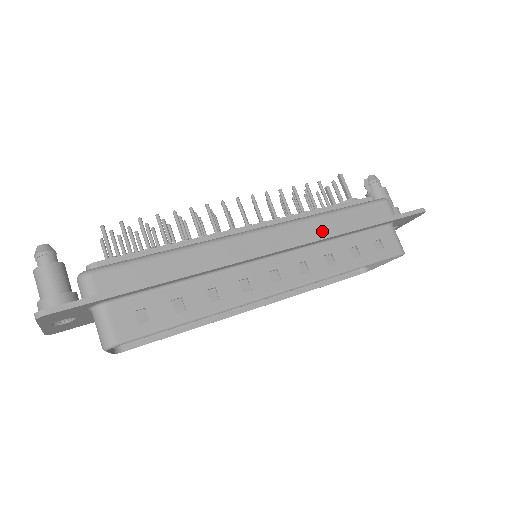
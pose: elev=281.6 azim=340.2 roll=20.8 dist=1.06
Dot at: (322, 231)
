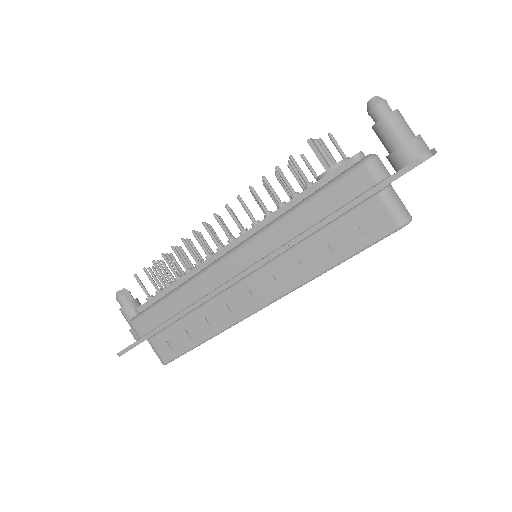
Dot at: (287, 237)
